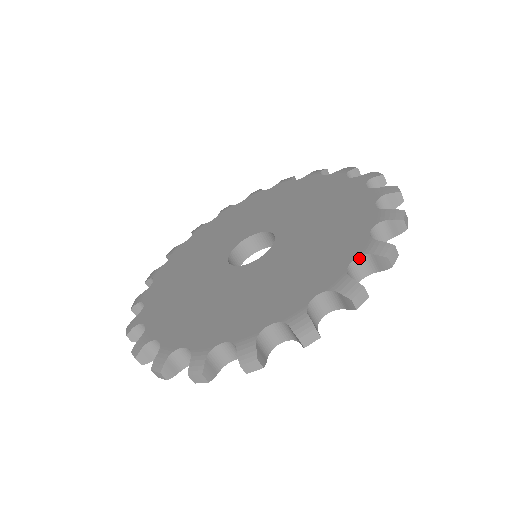
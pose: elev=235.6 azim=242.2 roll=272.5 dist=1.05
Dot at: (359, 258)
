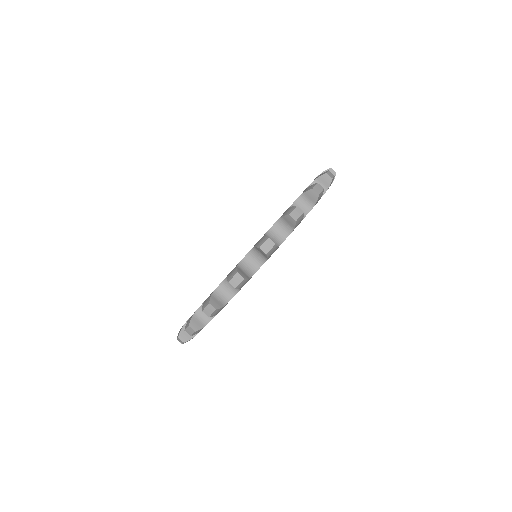
Dot at: occluded
